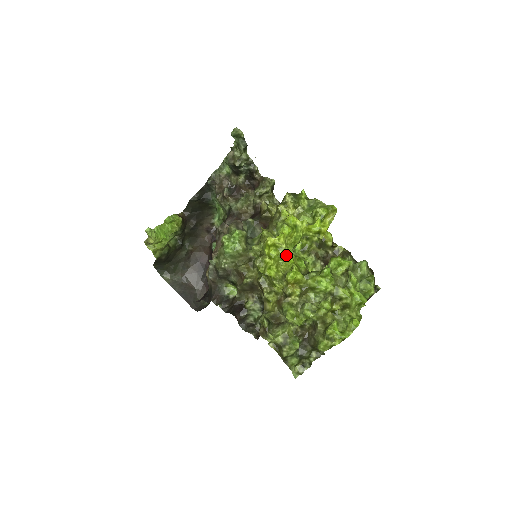
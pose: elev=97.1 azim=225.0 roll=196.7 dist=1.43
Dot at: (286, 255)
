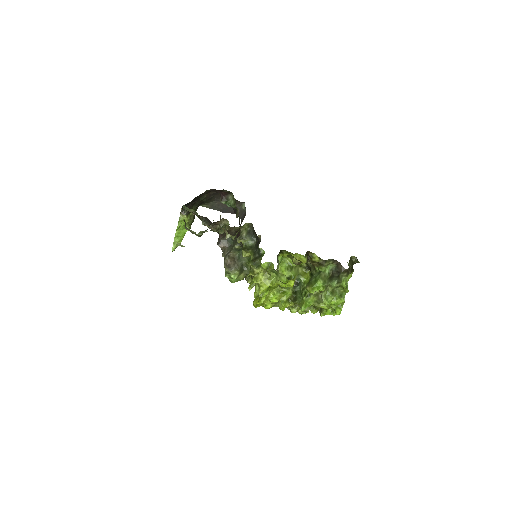
Dot at: occluded
